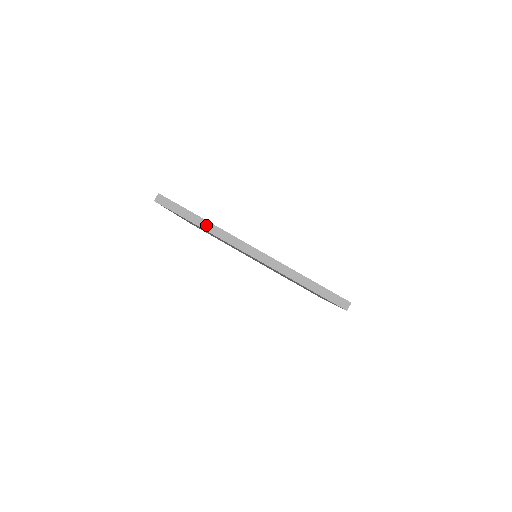
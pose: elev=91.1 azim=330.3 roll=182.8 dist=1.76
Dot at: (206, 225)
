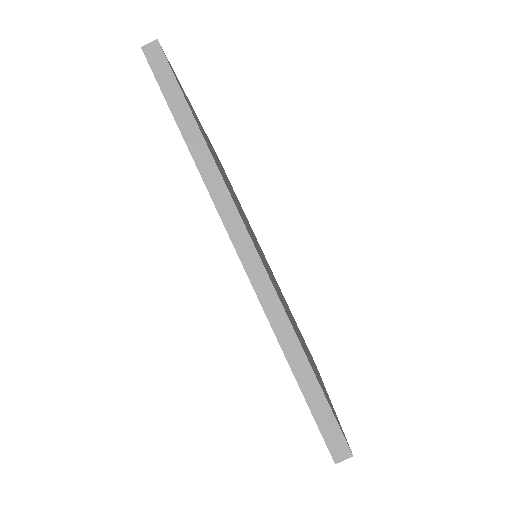
Dot at: (198, 147)
